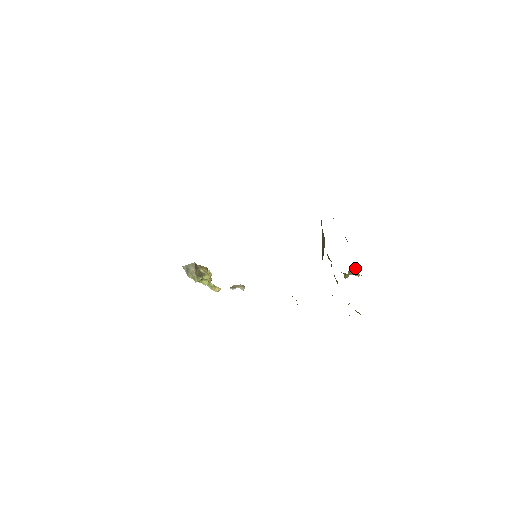
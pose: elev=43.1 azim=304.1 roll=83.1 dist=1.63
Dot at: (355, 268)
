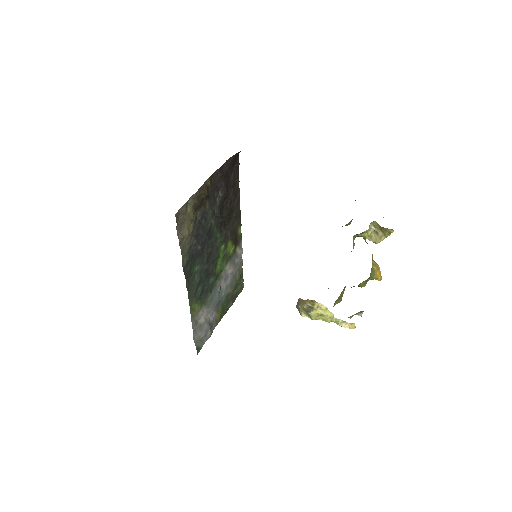
Dot at: (377, 223)
